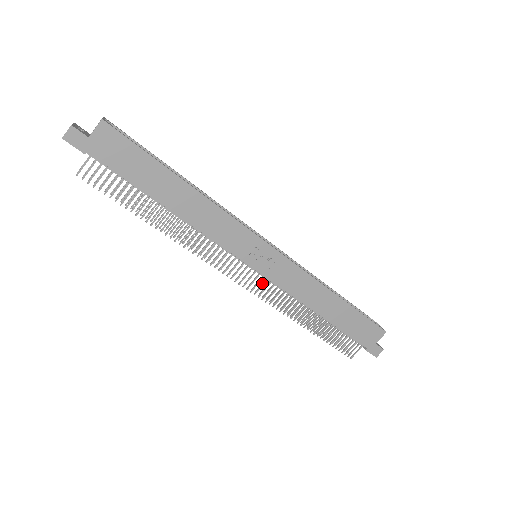
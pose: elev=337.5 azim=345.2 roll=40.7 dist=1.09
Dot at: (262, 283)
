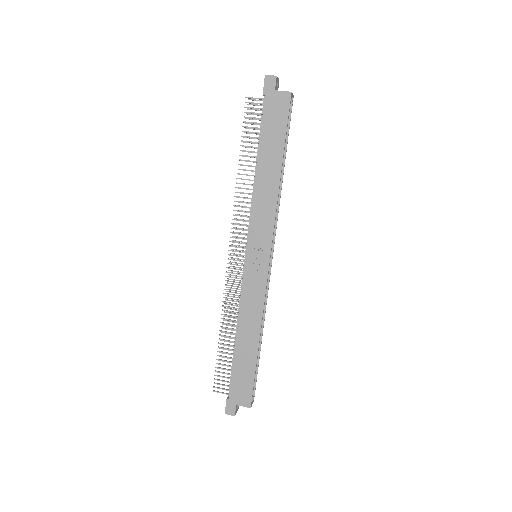
Dot at: (238, 273)
